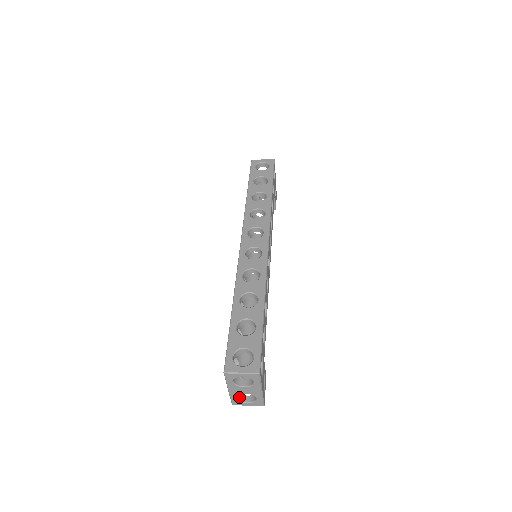
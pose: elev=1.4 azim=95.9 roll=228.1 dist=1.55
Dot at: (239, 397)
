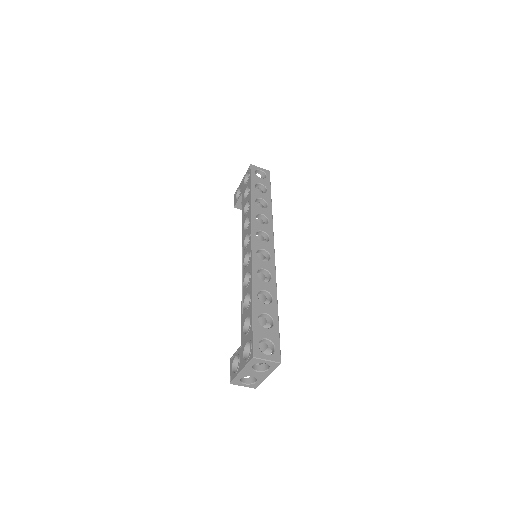
Dot at: occluded
